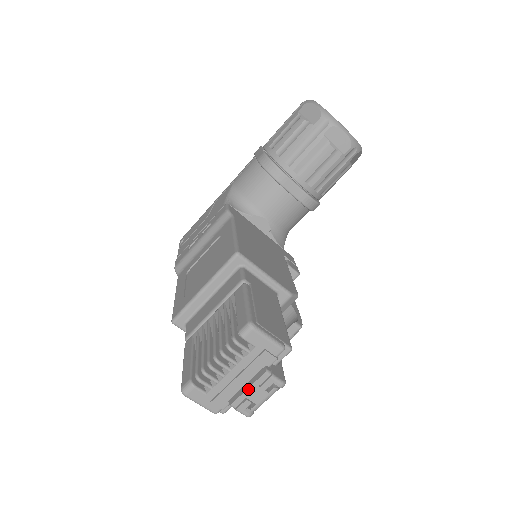
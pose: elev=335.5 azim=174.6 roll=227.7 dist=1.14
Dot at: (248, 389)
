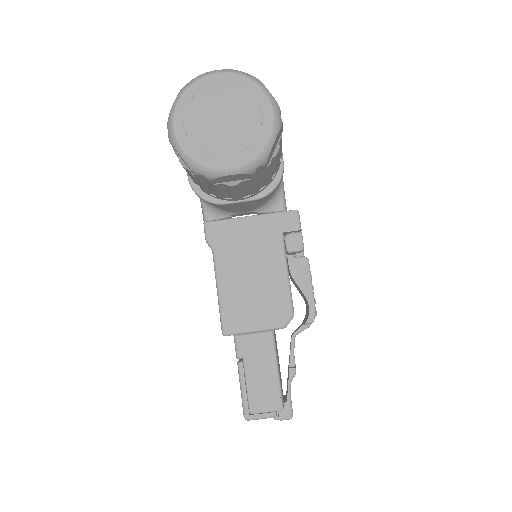
Dot at: occluded
